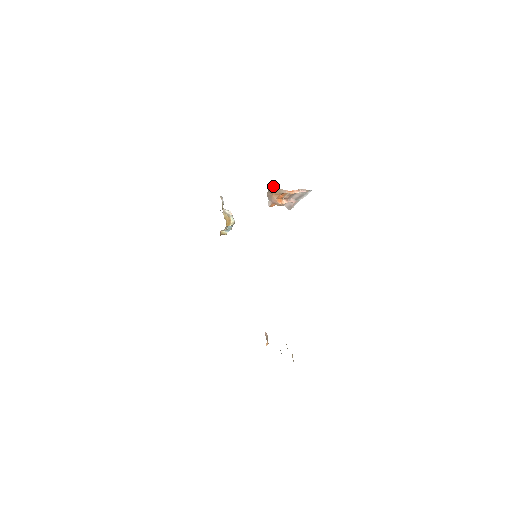
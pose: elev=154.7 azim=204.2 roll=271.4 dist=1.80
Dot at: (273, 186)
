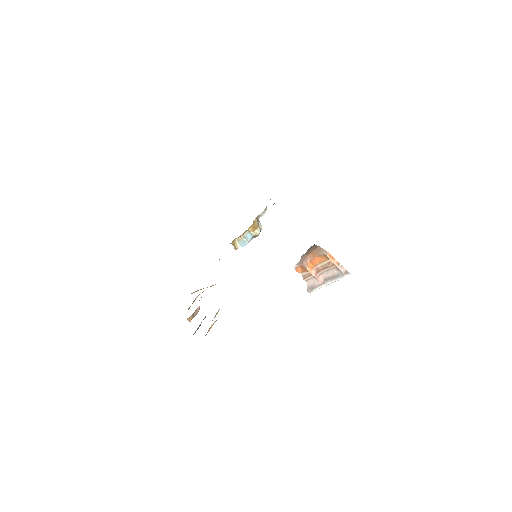
Dot at: occluded
